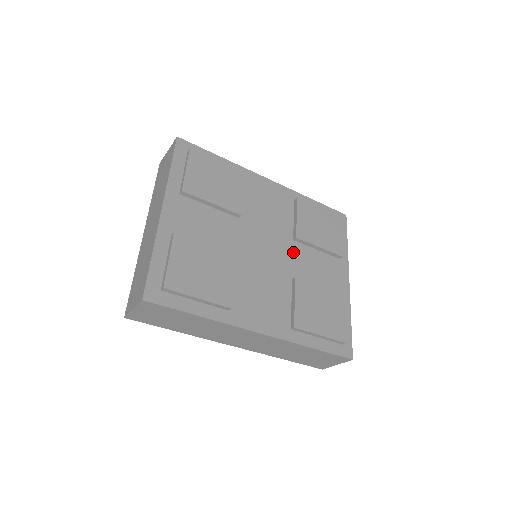
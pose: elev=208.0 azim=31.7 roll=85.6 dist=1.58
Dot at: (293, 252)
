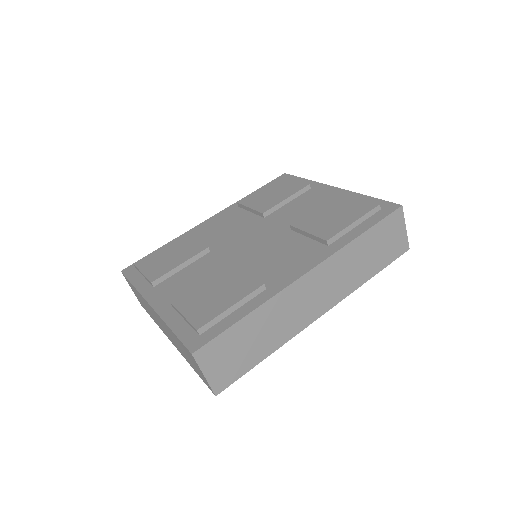
Dot at: (272, 221)
